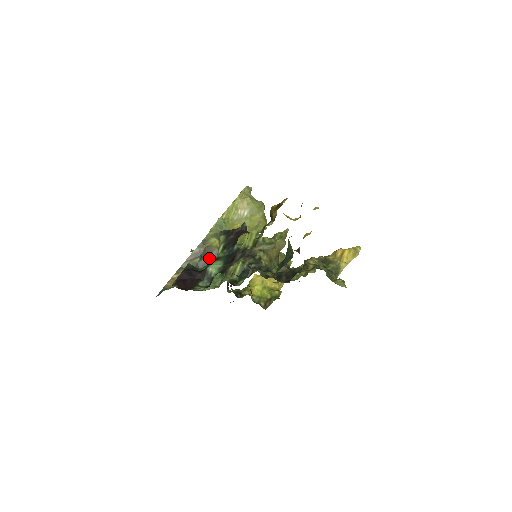
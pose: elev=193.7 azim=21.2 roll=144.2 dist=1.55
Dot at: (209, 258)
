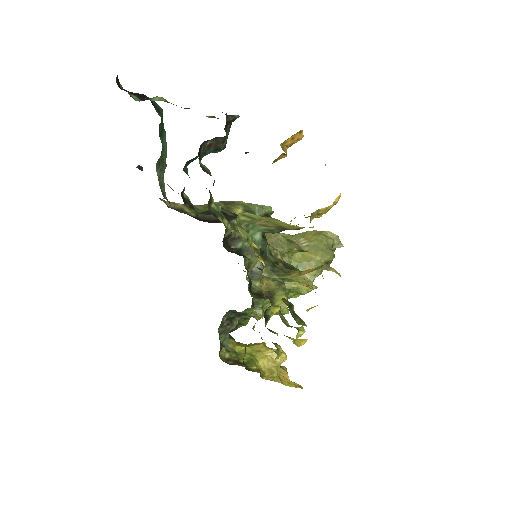
Dot at: occluded
